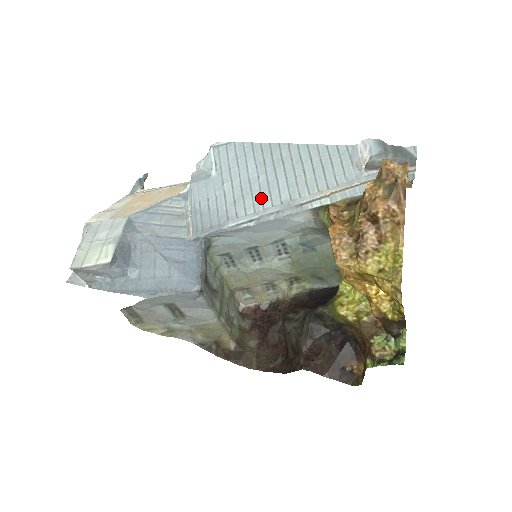
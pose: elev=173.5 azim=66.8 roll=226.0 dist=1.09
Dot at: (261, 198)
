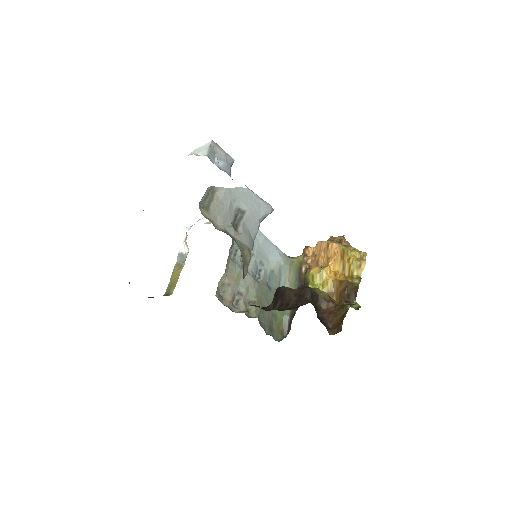
Dot at: occluded
